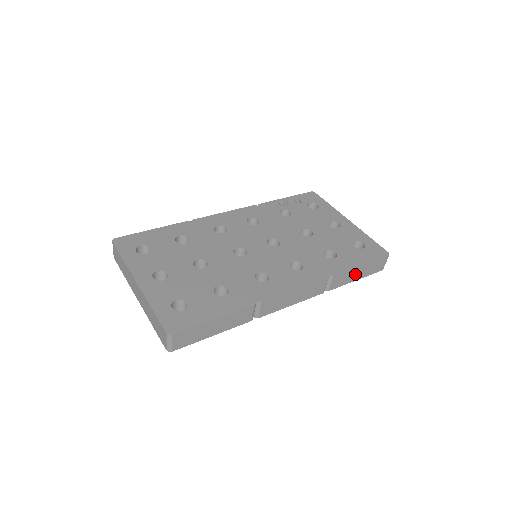
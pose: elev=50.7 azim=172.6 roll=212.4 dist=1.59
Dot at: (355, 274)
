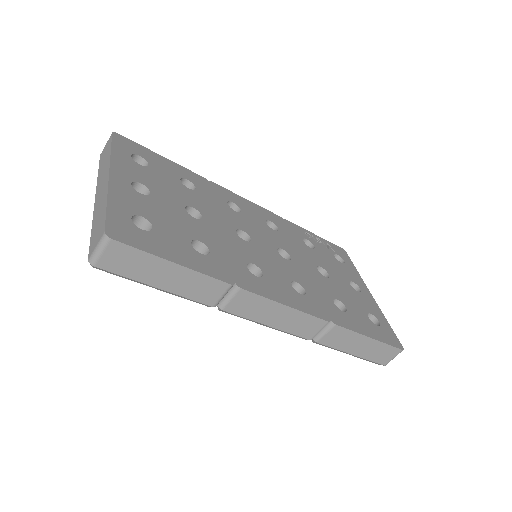
Dot at: (356, 344)
